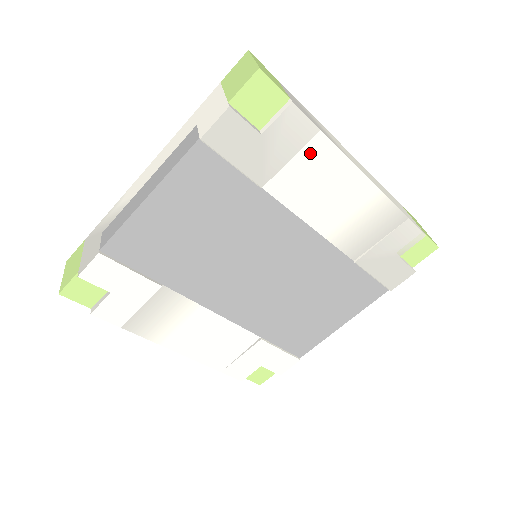
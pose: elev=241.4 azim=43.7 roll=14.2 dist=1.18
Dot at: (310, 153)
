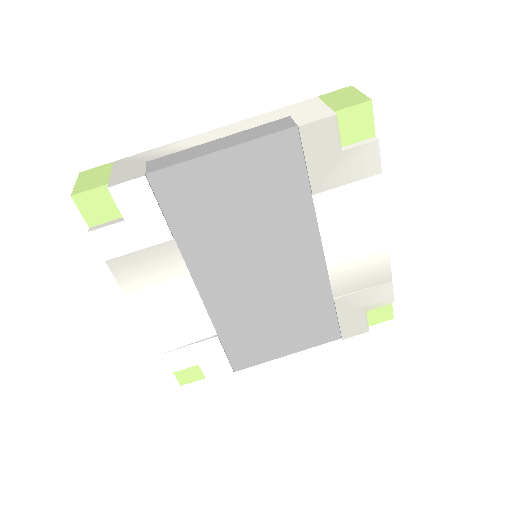
Dot at: (363, 187)
